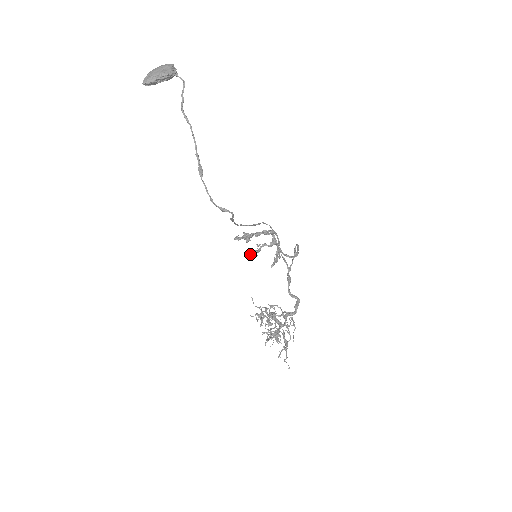
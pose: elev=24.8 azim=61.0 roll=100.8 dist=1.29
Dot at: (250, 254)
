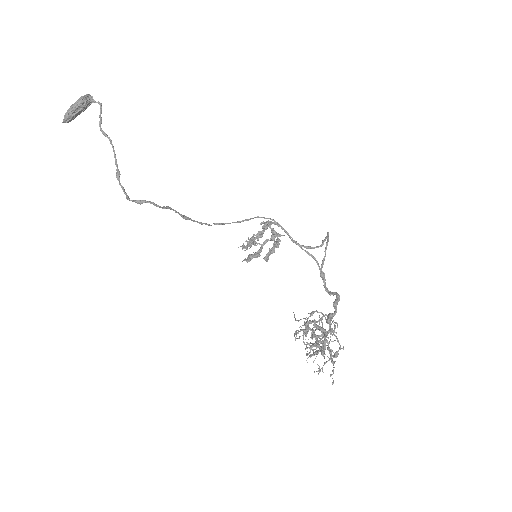
Dot at: (250, 256)
